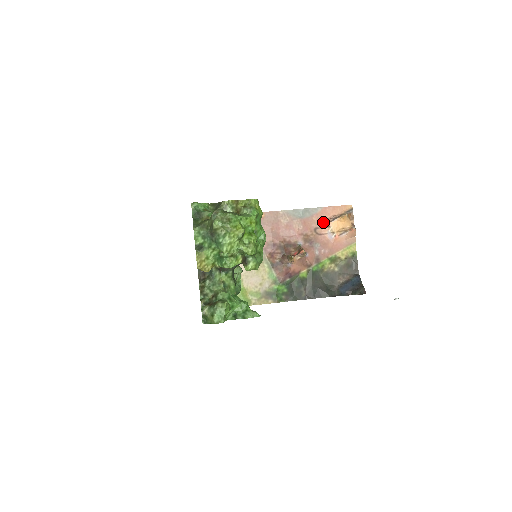
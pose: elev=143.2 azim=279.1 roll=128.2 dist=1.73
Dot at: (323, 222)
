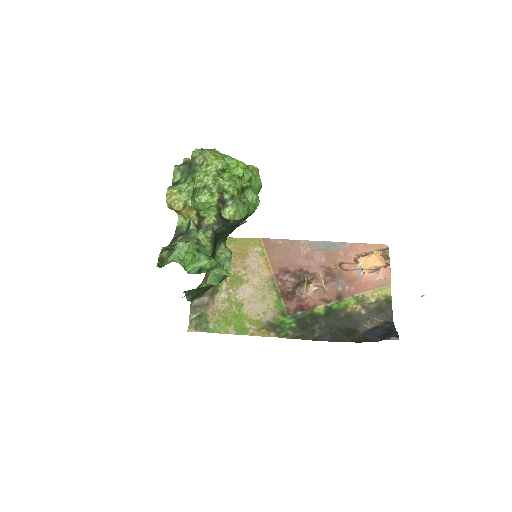
Dot at: (351, 258)
